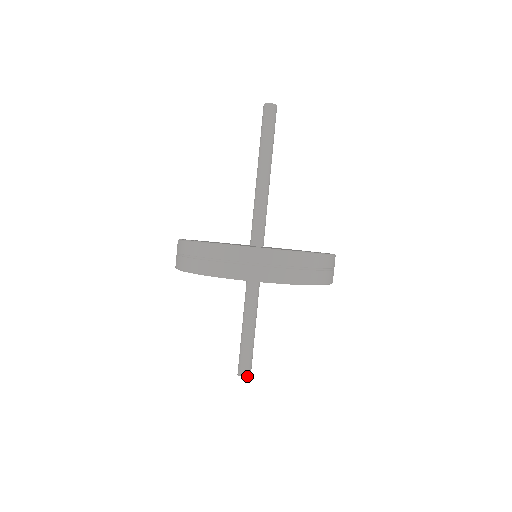
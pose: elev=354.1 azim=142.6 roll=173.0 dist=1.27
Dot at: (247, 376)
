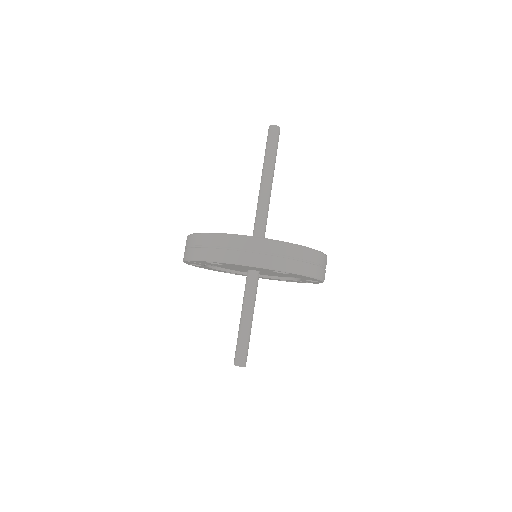
Dot at: (241, 366)
